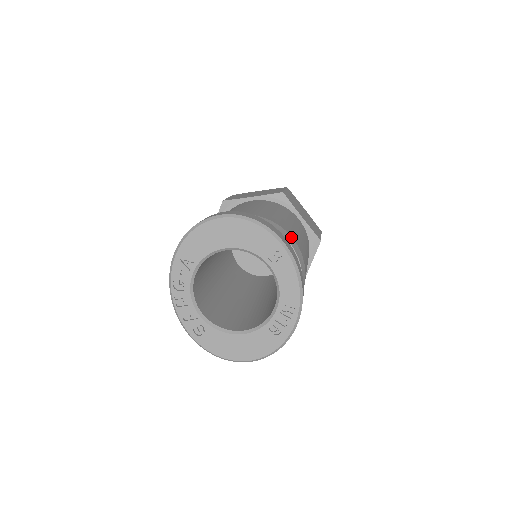
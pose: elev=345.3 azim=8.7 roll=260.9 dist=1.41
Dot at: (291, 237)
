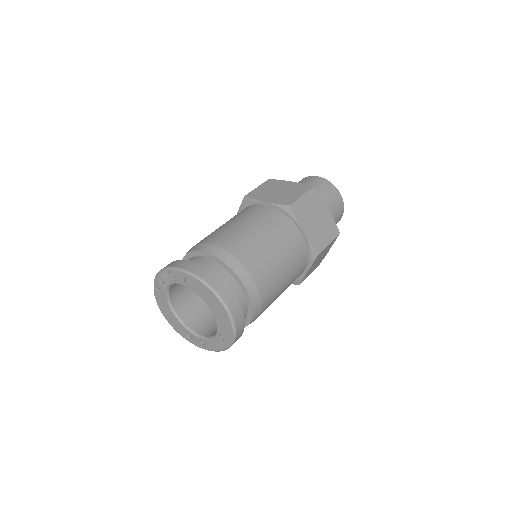
Dot at: occluded
